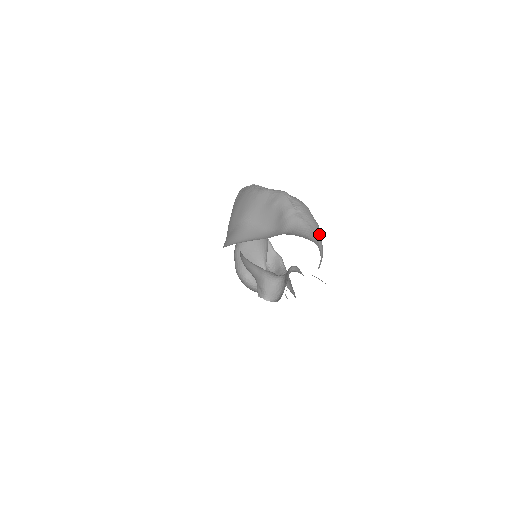
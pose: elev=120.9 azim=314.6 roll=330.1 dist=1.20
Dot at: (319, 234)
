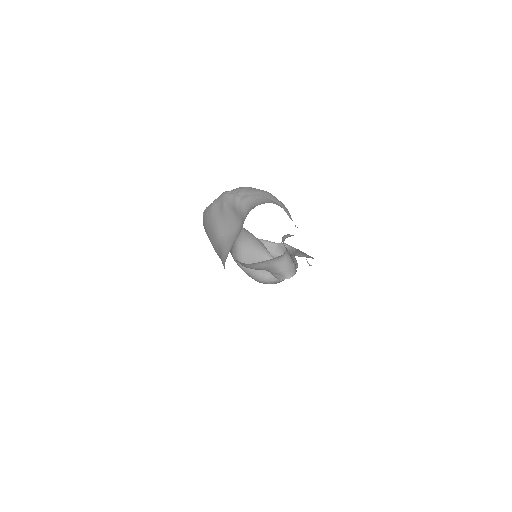
Dot at: (269, 195)
